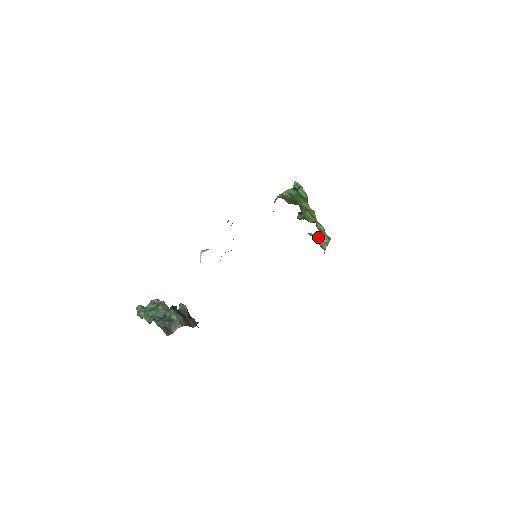
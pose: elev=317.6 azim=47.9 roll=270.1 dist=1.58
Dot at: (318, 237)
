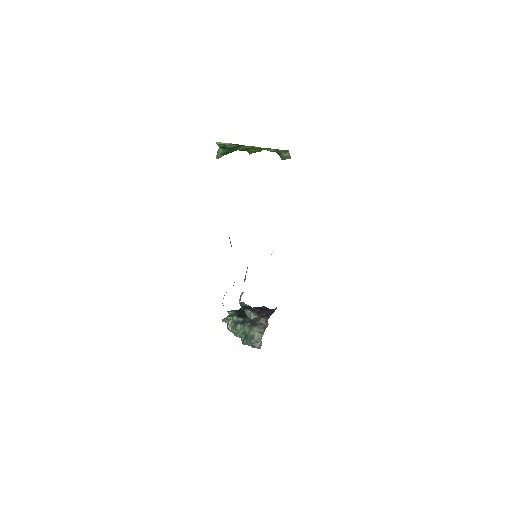
Dot at: occluded
